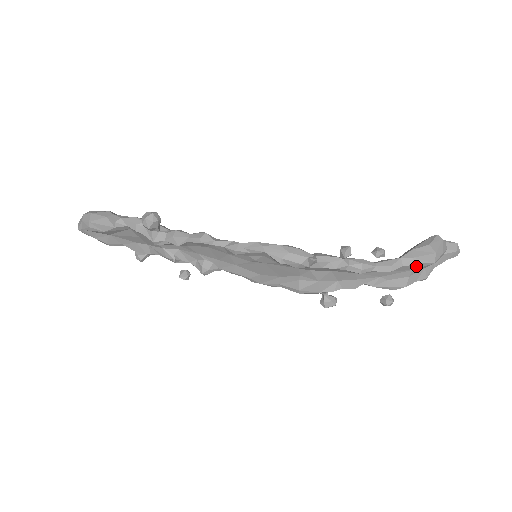
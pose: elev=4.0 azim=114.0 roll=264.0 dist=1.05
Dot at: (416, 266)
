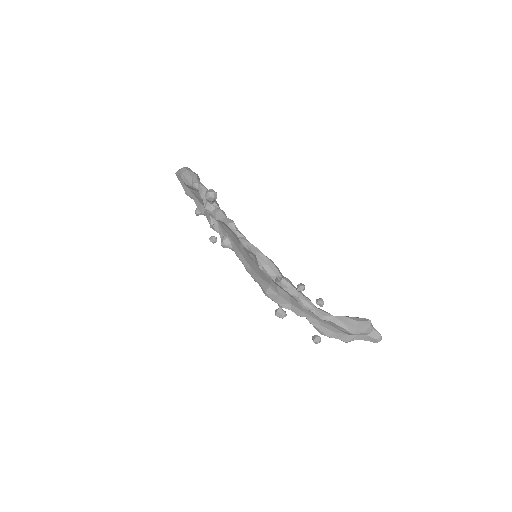
Dot at: (340, 328)
